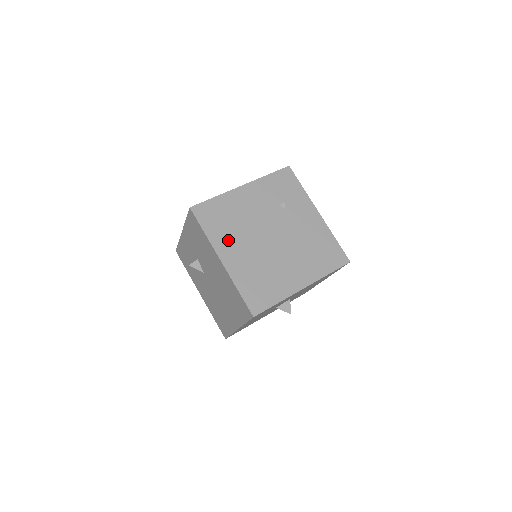
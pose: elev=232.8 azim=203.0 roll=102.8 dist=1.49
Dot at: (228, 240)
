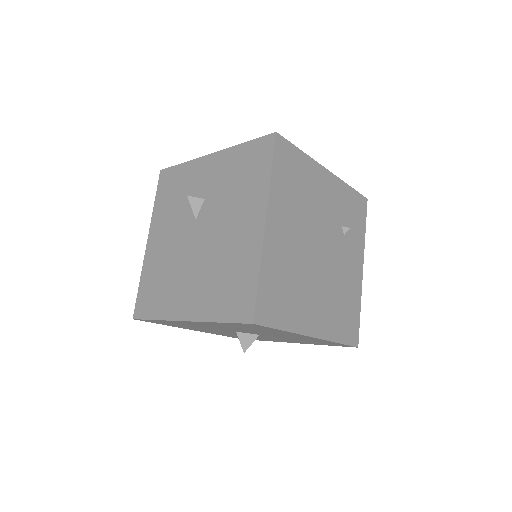
Dot at: (285, 208)
